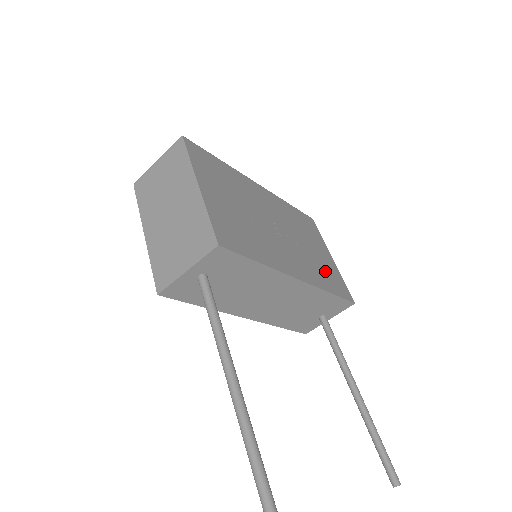
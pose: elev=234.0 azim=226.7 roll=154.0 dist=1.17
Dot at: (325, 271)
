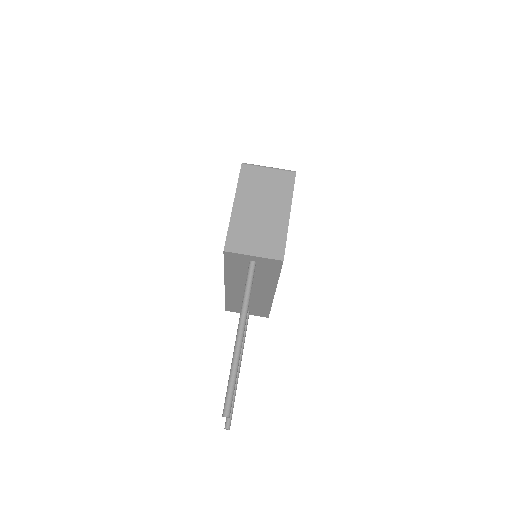
Dot at: occluded
